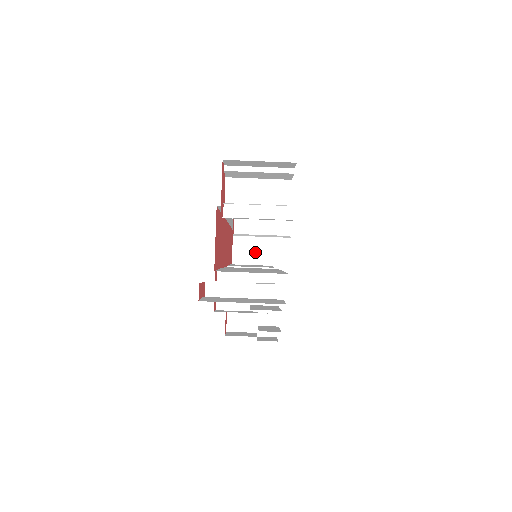
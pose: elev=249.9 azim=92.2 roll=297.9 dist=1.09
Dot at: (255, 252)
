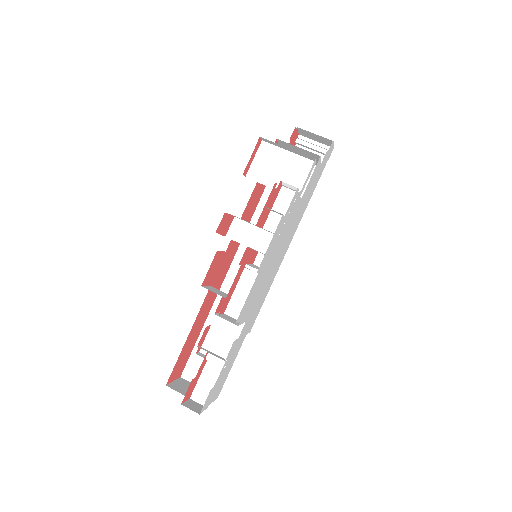
Dot at: occluded
